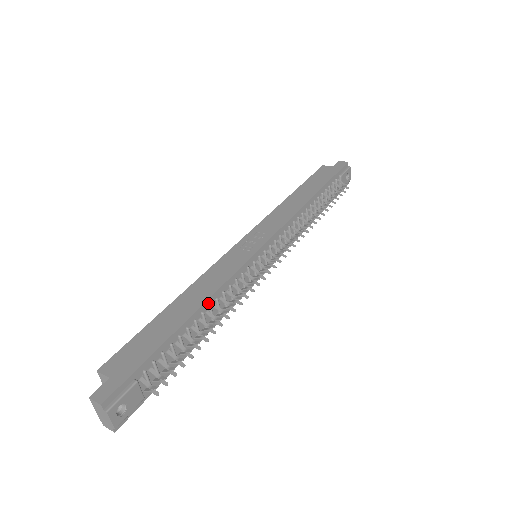
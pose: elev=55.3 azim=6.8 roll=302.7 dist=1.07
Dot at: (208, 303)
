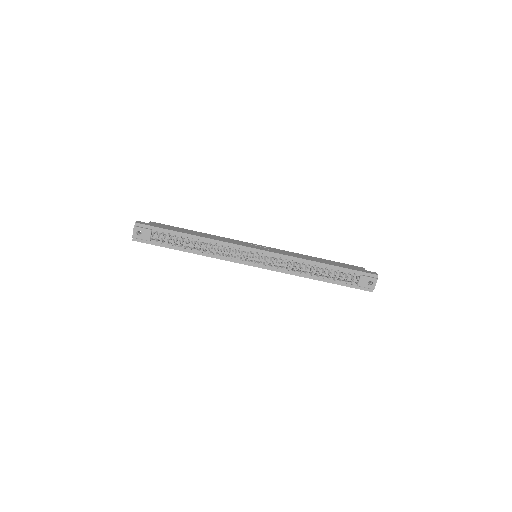
Dot at: (205, 239)
